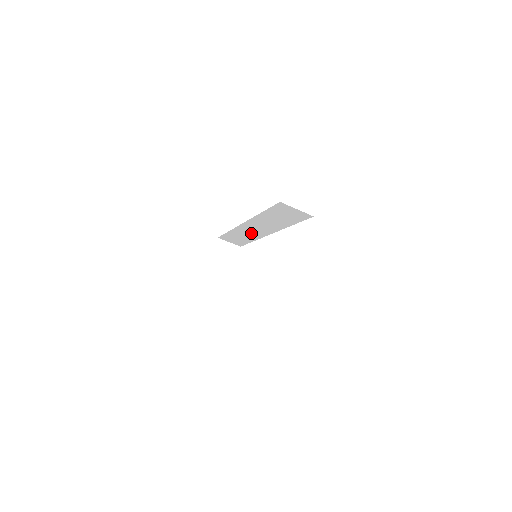
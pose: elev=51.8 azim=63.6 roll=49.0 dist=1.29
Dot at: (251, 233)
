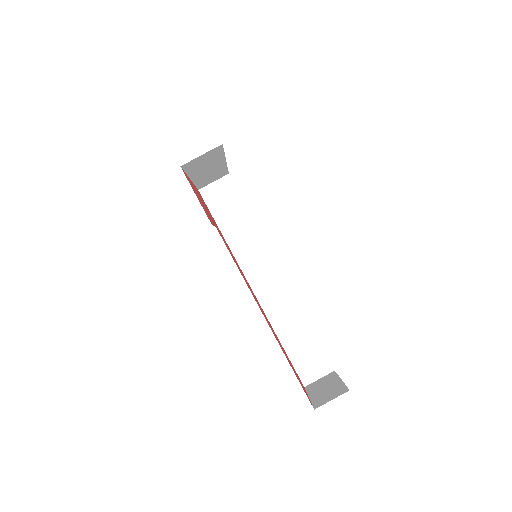
Dot at: (281, 302)
